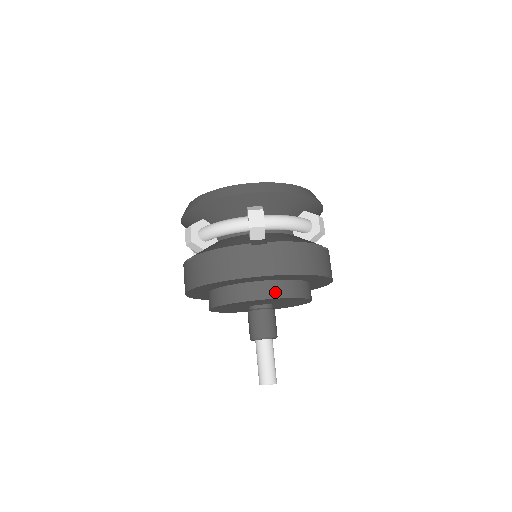
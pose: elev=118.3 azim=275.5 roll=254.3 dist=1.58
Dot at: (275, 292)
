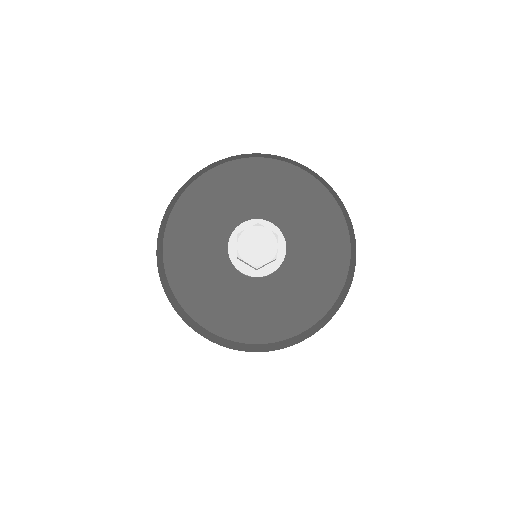
Dot at: occluded
